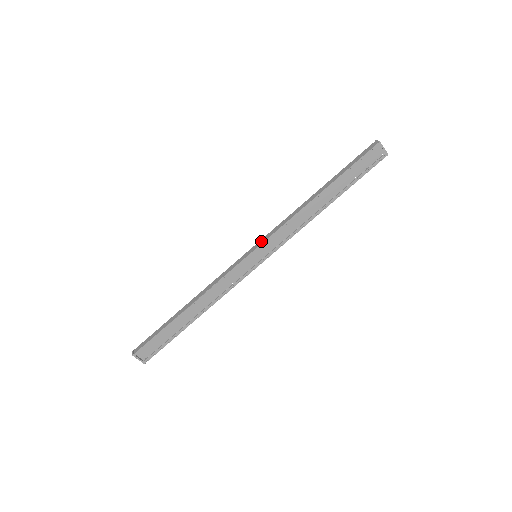
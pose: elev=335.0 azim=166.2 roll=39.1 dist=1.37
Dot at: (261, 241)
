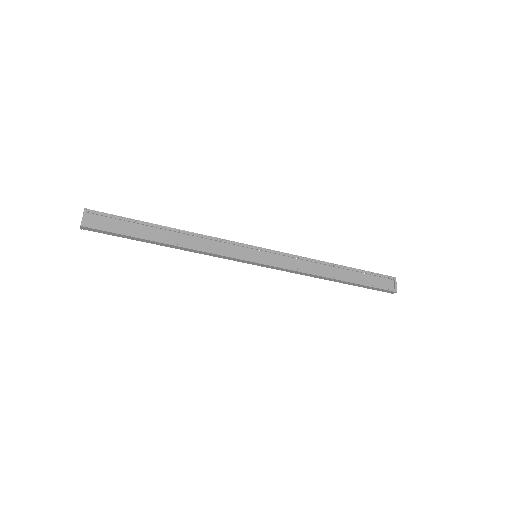
Dot at: (270, 250)
